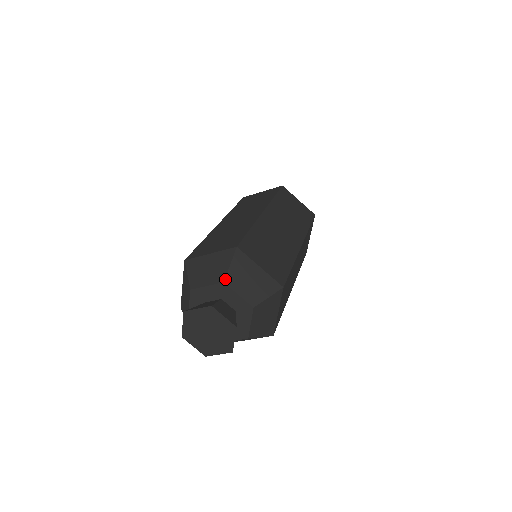
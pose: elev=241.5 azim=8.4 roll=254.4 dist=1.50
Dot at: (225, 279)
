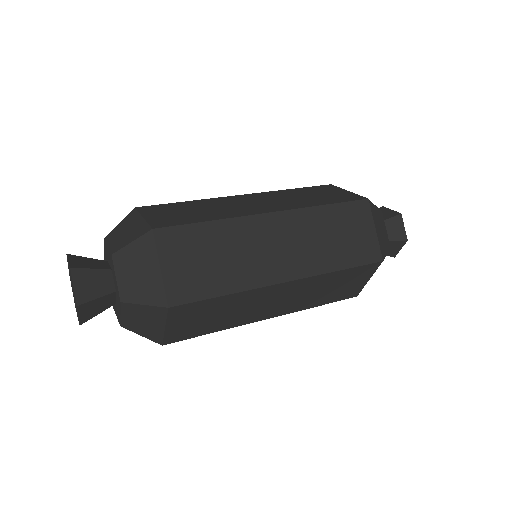
Dot at: (115, 253)
